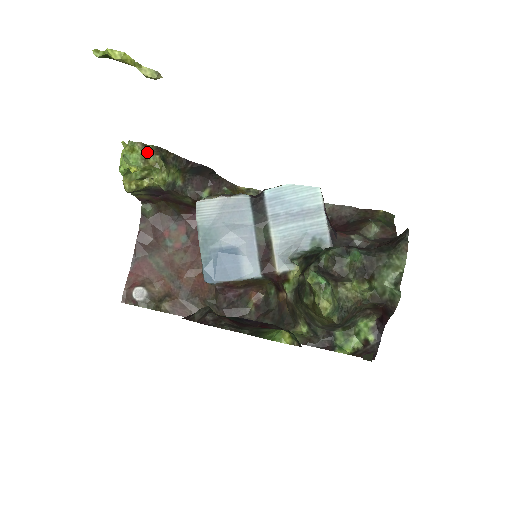
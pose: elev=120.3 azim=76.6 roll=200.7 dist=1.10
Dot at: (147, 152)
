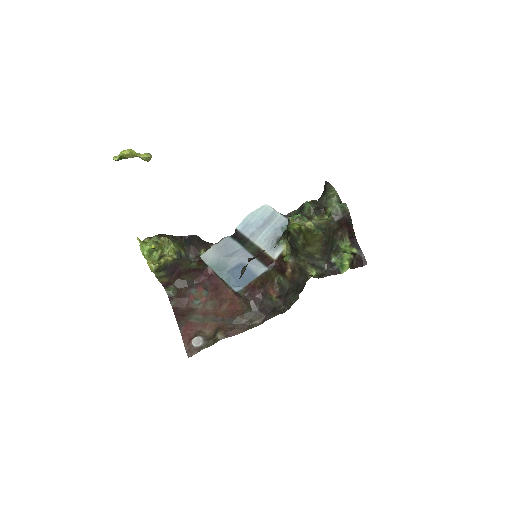
Dot at: (154, 239)
